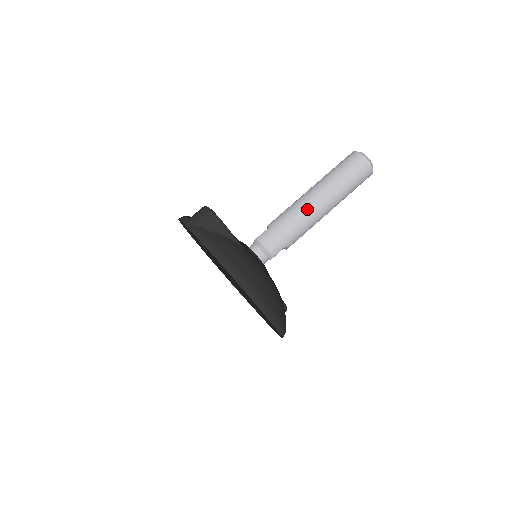
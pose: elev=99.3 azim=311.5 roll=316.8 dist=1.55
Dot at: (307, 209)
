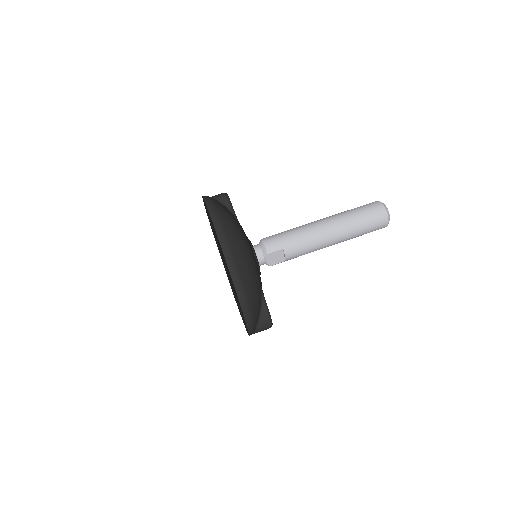
Dot at: (312, 225)
